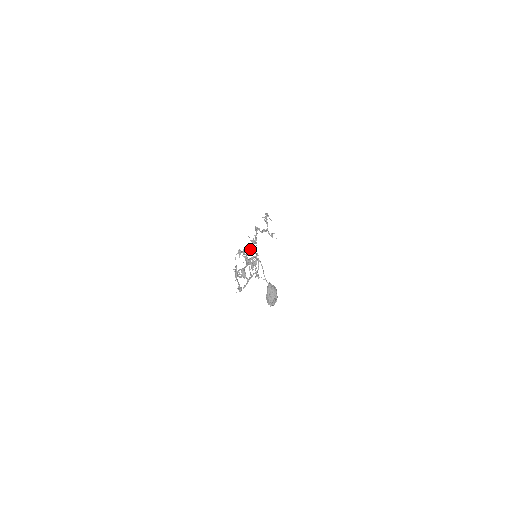
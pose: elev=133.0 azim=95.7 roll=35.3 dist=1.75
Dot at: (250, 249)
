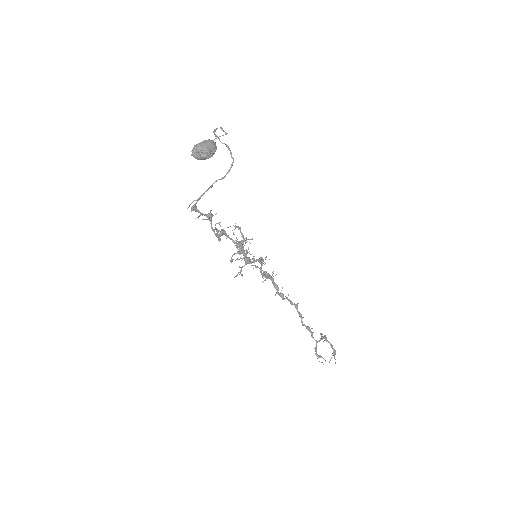
Dot at: (261, 271)
